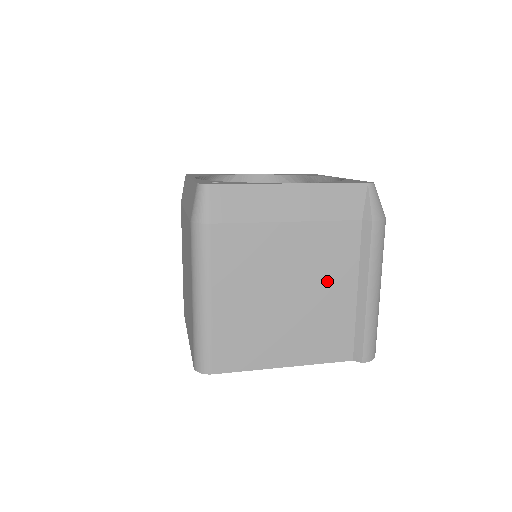
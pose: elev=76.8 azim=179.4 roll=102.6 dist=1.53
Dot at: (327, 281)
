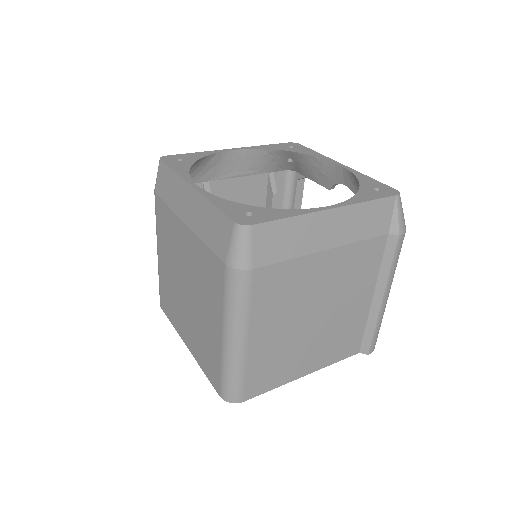
Dot at: (351, 295)
